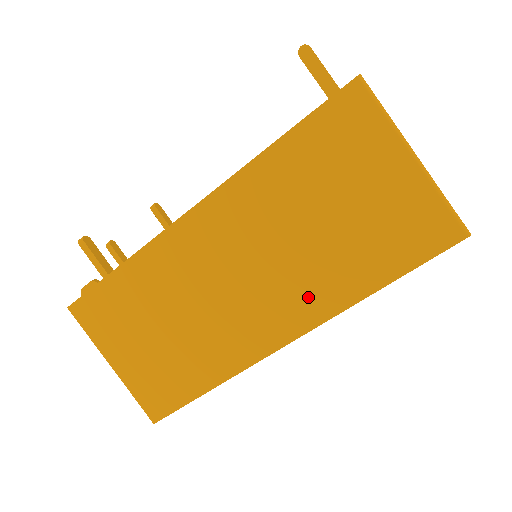
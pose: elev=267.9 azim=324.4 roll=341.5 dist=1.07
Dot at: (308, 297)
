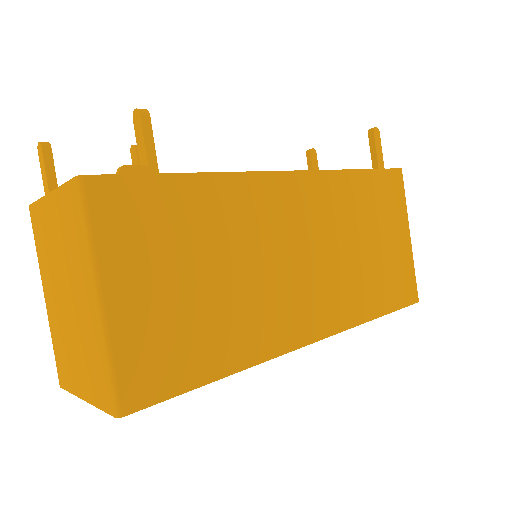
Dot at: (339, 303)
